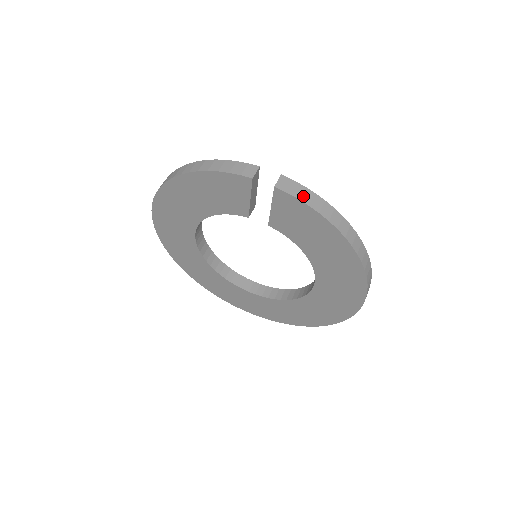
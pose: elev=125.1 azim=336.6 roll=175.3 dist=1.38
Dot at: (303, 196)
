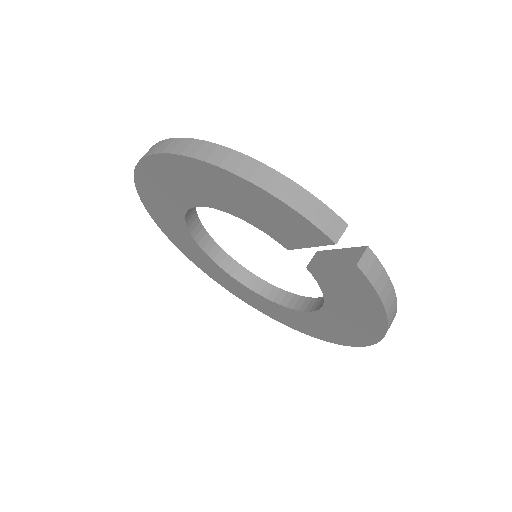
Dot at: (379, 283)
